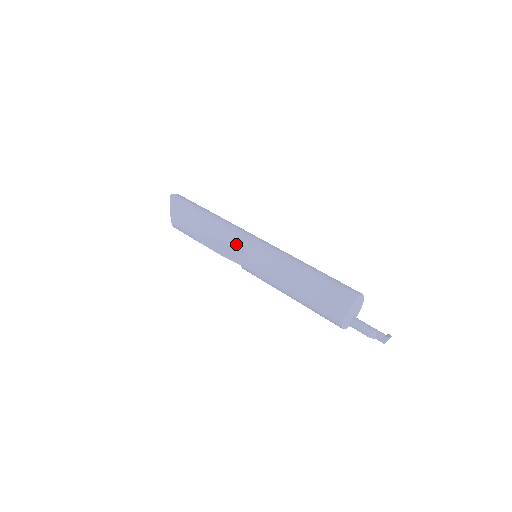
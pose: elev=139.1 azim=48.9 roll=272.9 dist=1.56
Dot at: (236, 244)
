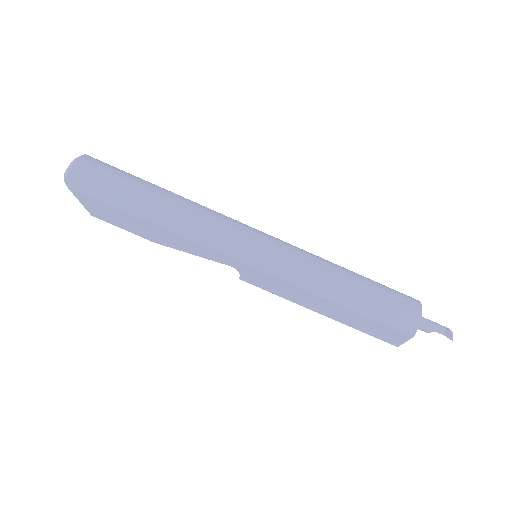
Dot at: occluded
